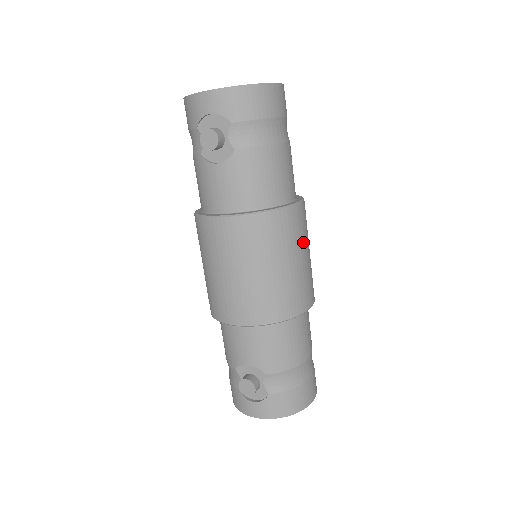
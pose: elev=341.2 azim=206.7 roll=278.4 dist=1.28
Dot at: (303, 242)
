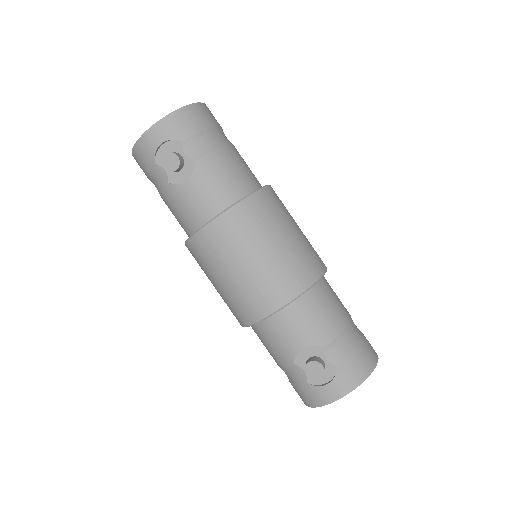
Dot at: (289, 216)
